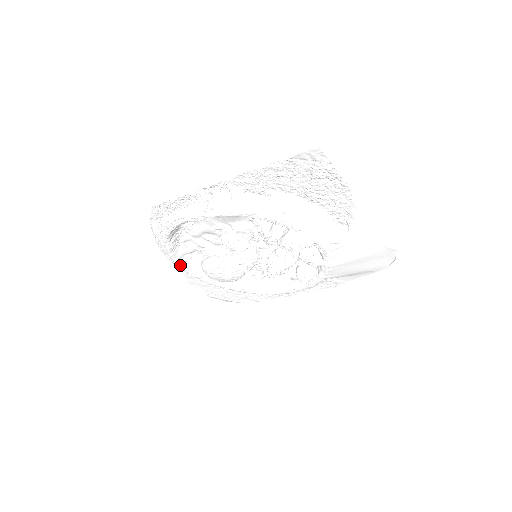
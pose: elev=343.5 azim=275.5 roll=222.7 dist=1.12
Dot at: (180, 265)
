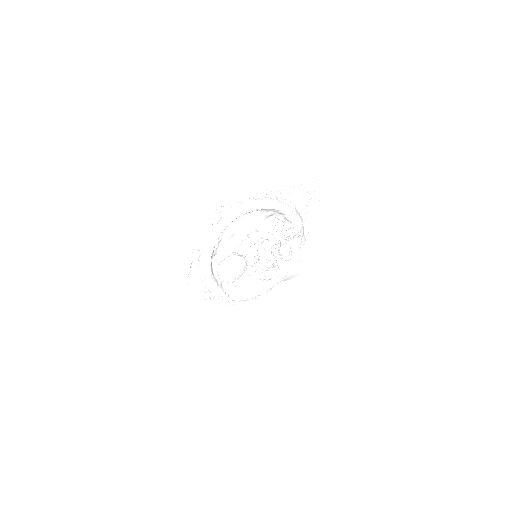
Dot at: (209, 263)
